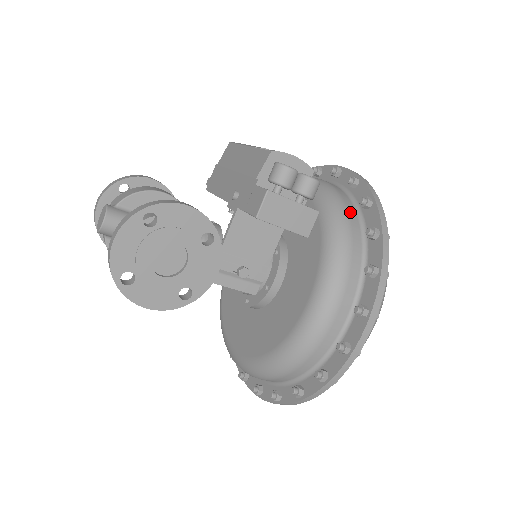
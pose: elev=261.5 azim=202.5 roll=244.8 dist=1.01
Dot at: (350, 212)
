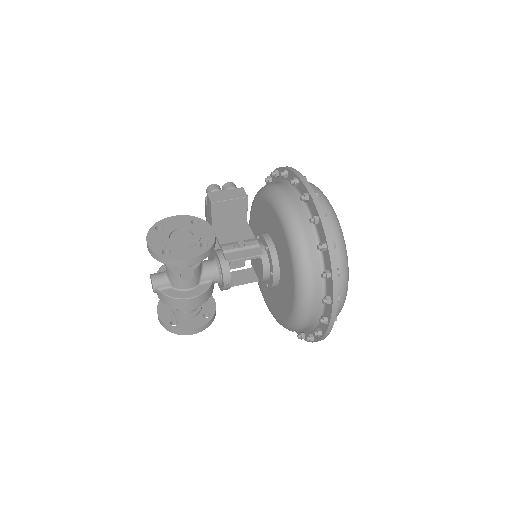
Dot at: occluded
